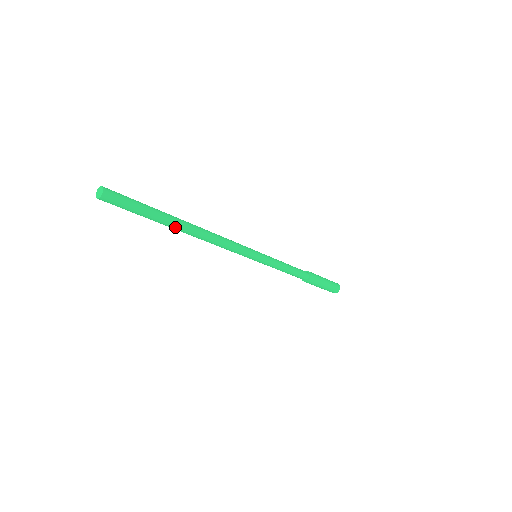
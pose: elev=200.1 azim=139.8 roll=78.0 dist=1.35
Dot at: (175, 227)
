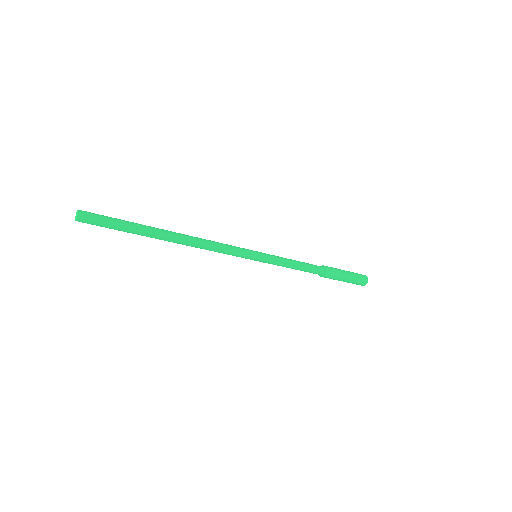
Dot at: (159, 233)
